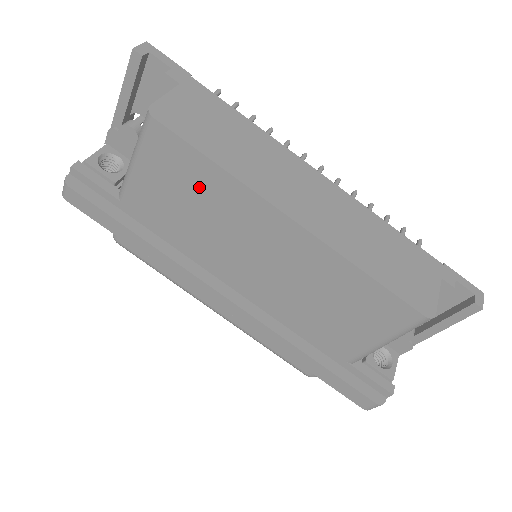
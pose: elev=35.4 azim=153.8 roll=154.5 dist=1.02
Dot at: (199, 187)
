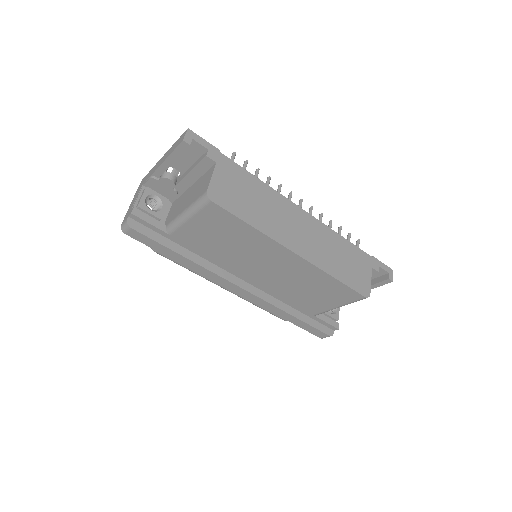
Dot at: (235, 234)
